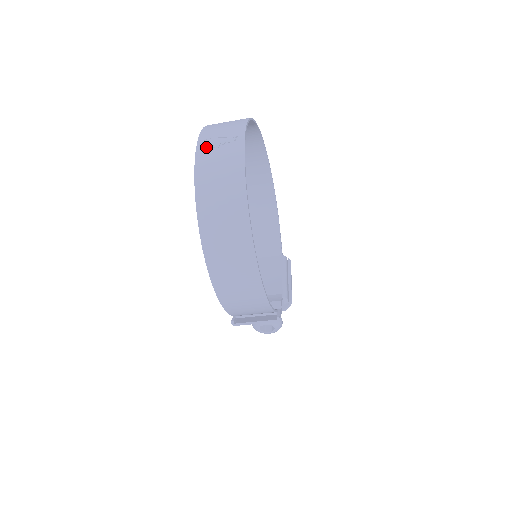
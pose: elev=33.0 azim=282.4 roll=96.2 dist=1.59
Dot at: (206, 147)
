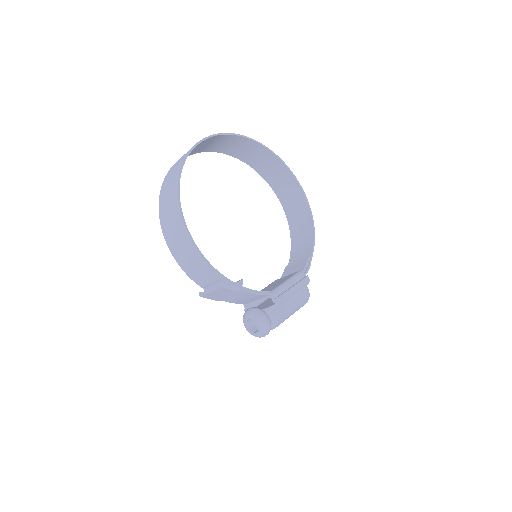
Dot at: occluded
